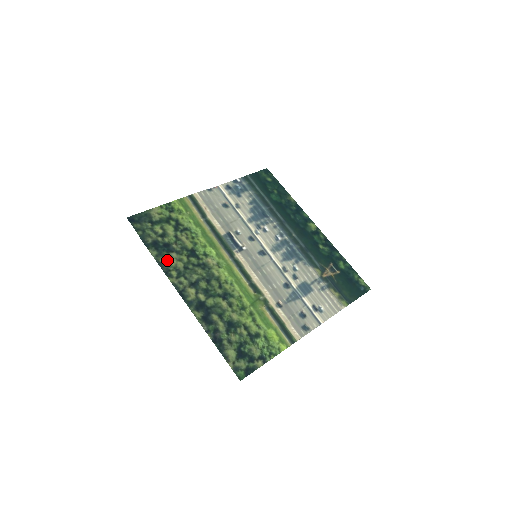
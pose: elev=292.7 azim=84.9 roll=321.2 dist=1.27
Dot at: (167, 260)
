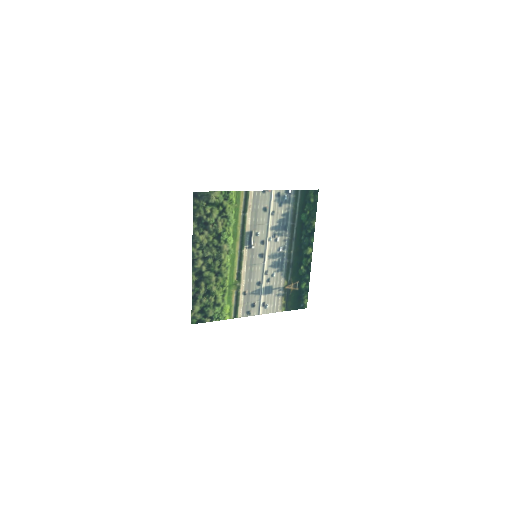
Dot at: (200, 235)
